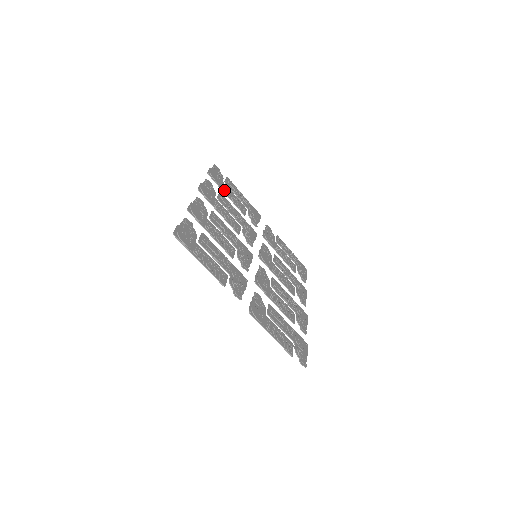
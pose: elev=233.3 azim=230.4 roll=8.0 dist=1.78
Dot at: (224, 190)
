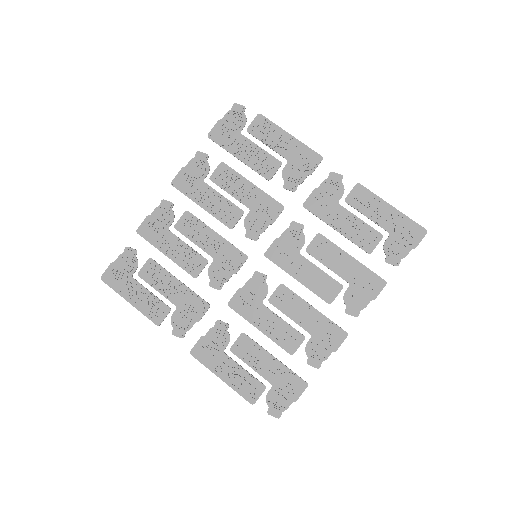
Dot at: (233, 152)
